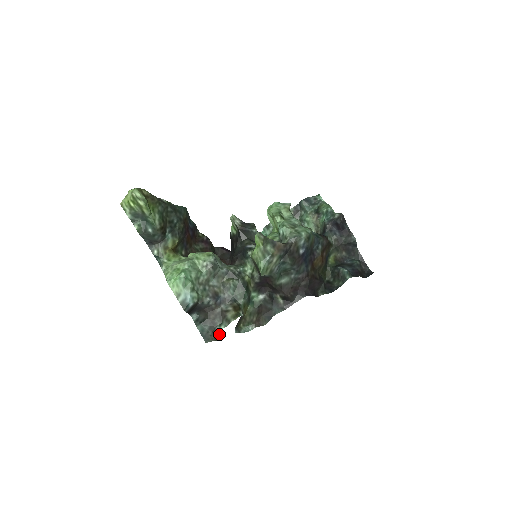
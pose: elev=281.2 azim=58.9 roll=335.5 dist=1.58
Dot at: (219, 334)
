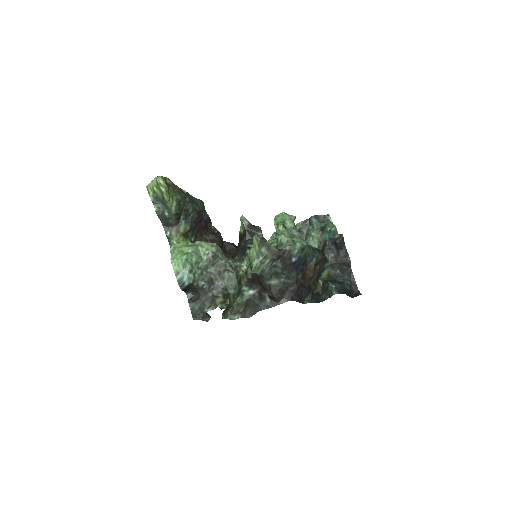
Dot at: (207, 315)
